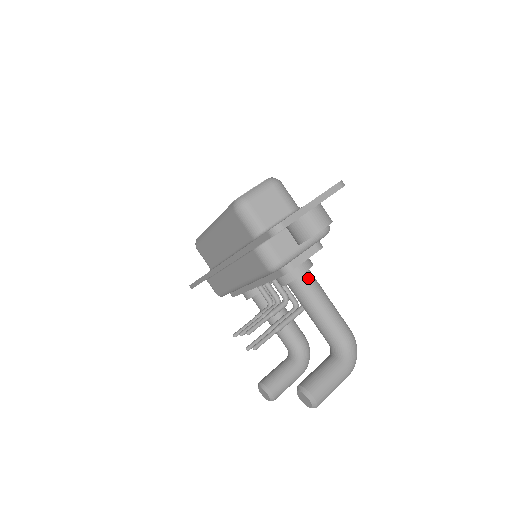
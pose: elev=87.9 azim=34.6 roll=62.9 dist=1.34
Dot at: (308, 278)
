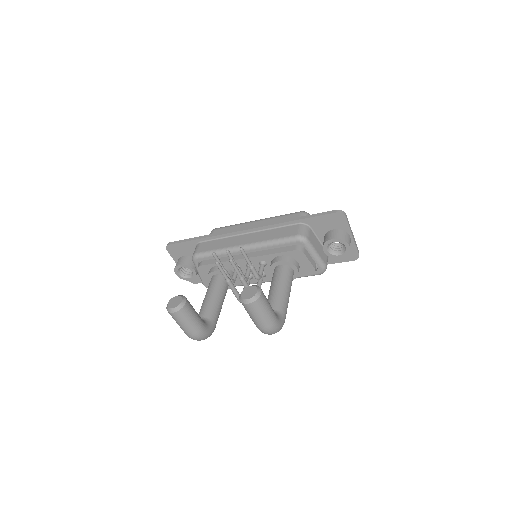
Dot at: (293, 274)
